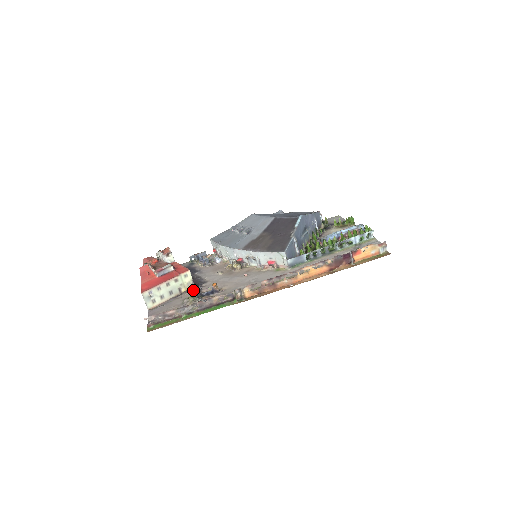
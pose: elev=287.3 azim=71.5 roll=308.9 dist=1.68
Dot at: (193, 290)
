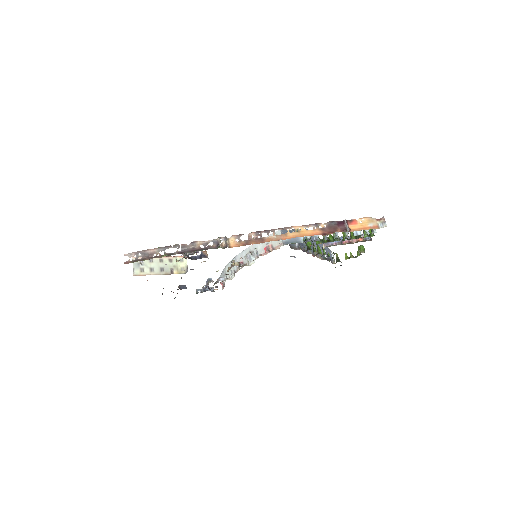
Dot at: occluded
